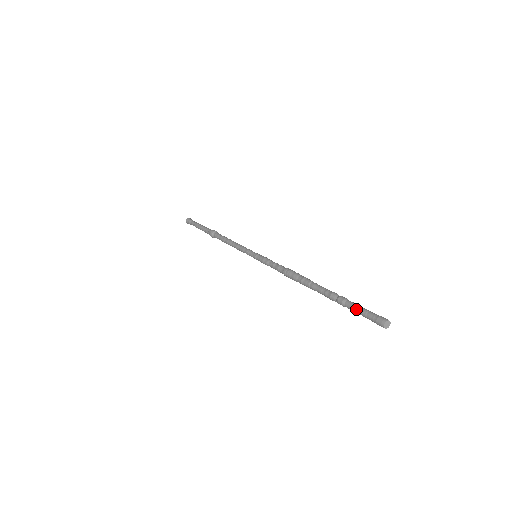
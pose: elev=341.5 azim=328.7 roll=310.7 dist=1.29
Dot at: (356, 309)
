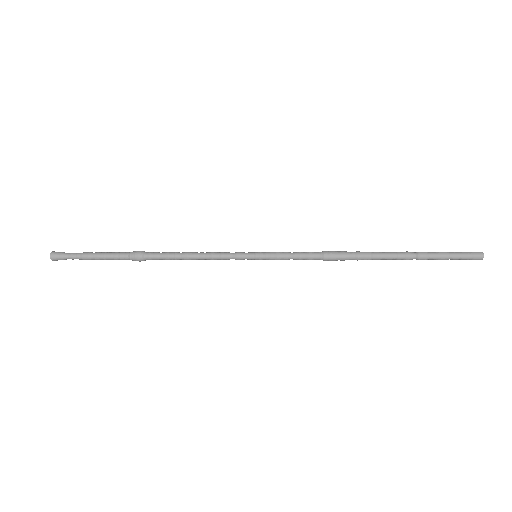
Dot at: (446, 253)
